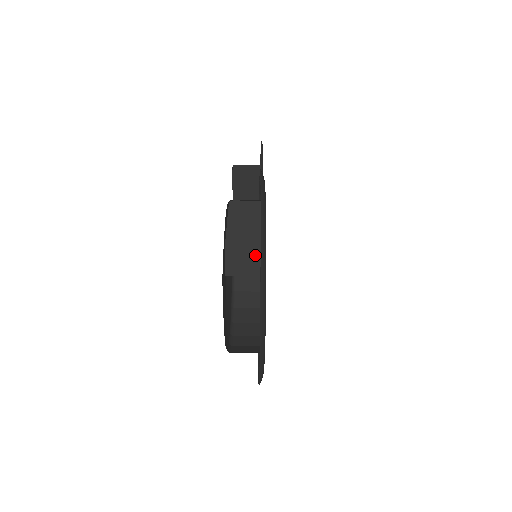
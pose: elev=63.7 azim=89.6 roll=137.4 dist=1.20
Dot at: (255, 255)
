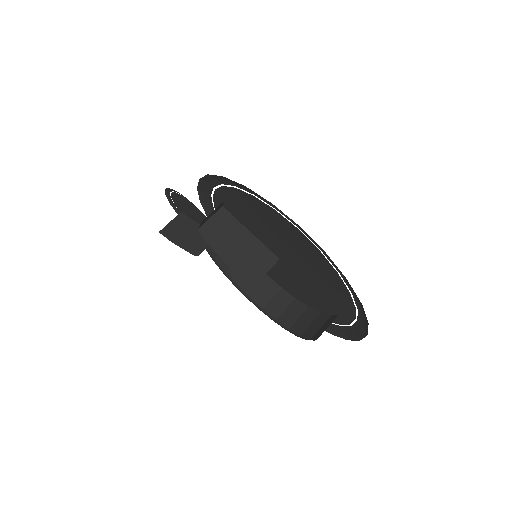
Dot at: (257, 251)
